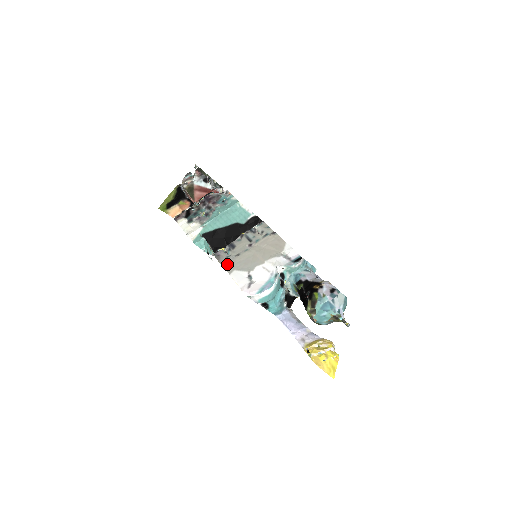
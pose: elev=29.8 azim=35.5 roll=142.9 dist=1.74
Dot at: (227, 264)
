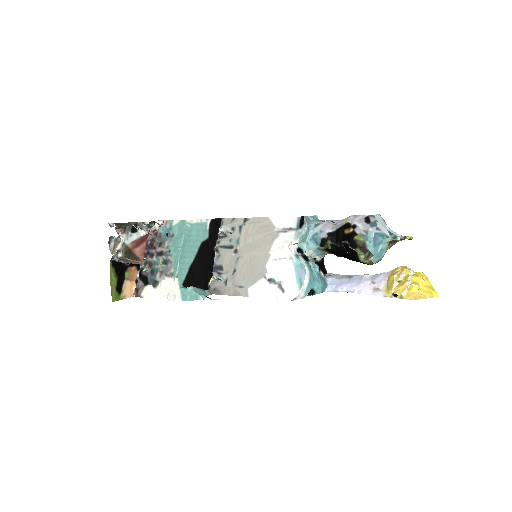
Dot at: (234, 289)
